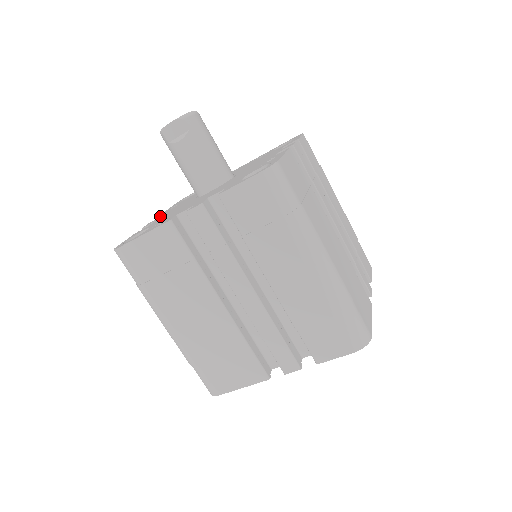
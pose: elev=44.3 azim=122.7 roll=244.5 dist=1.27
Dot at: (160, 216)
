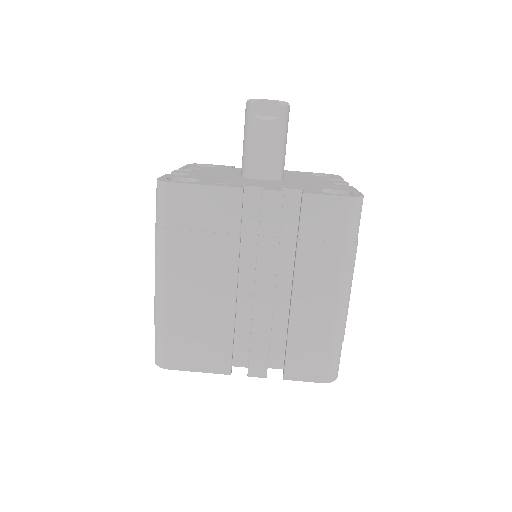
Dot at: (184, 169)
